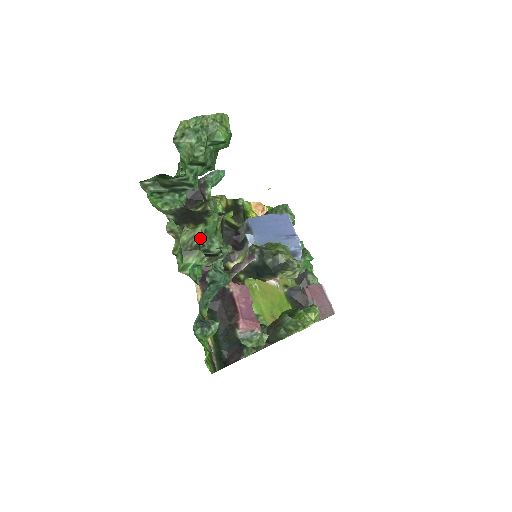
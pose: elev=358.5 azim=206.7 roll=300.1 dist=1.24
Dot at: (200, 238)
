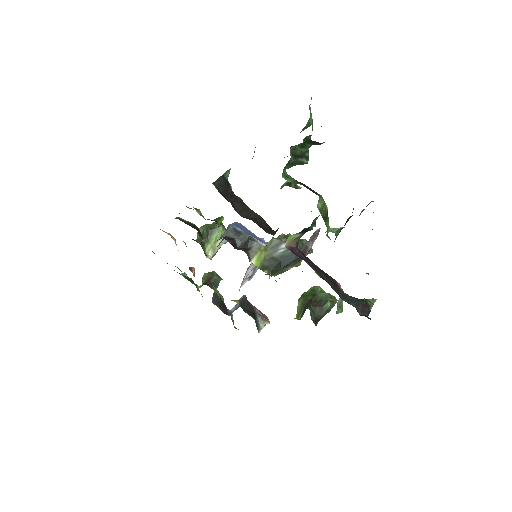
Dot at: occluded
